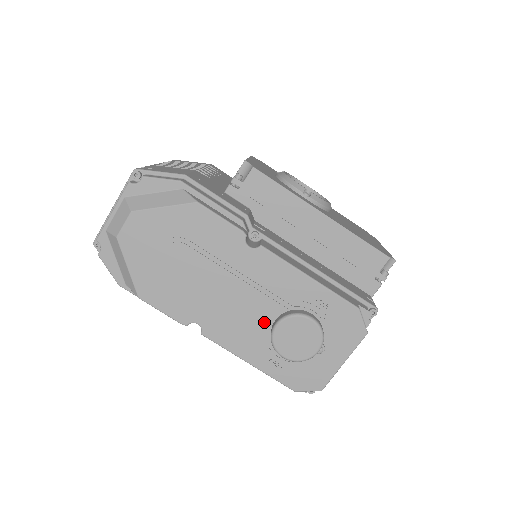
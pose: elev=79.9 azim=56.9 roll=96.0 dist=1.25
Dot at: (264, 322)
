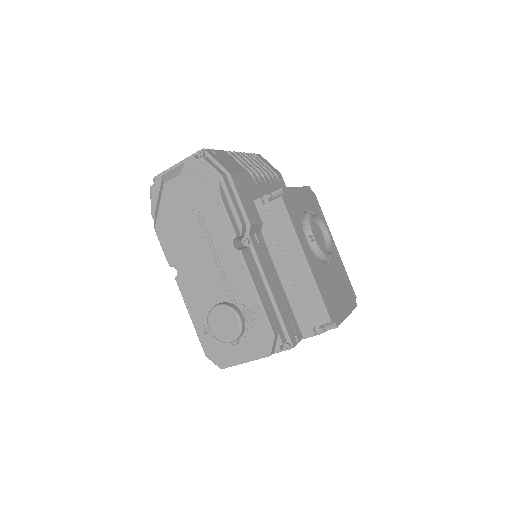
Dot at: (213, 299)
